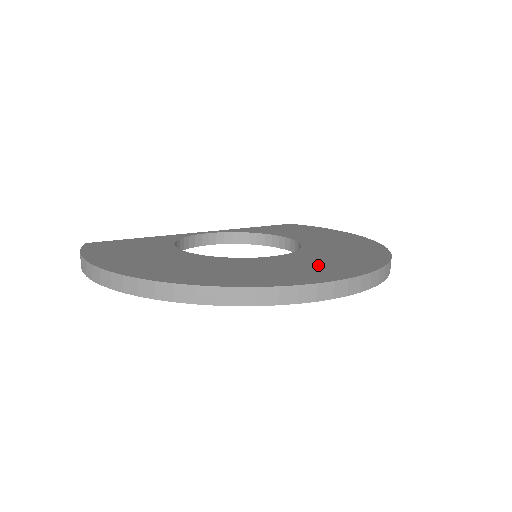
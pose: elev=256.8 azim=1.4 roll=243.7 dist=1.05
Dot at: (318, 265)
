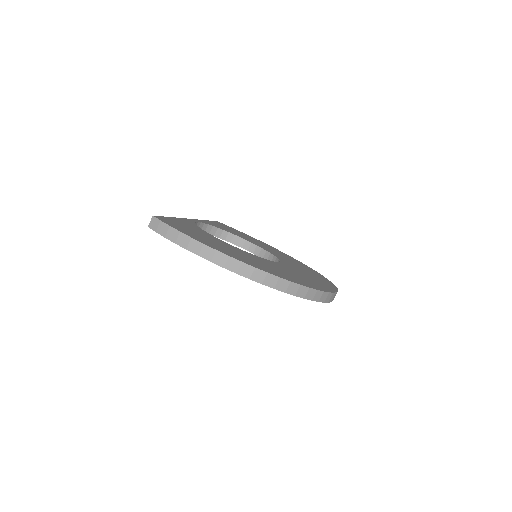
Dot at: (311, 276)
